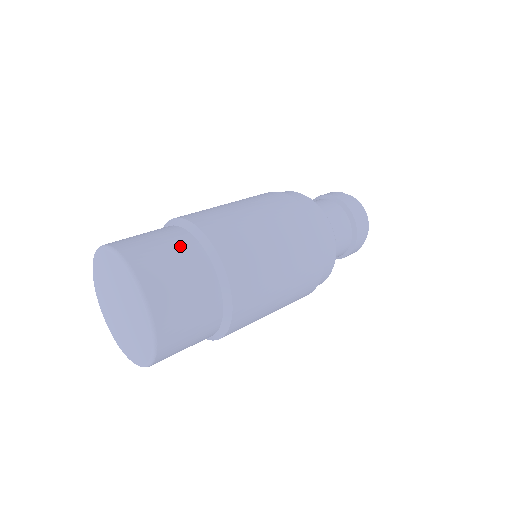
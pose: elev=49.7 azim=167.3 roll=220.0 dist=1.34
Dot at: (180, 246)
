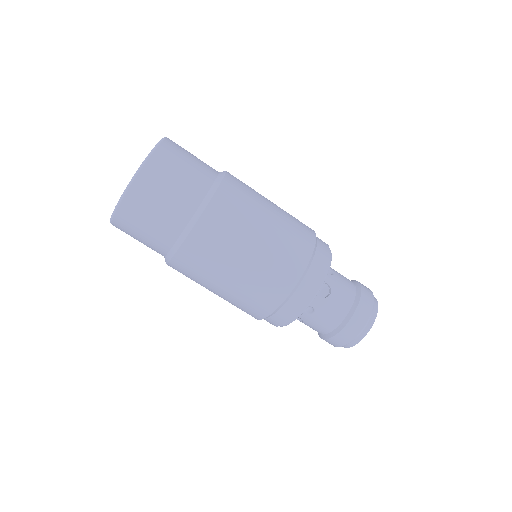
Dot at: occluded
